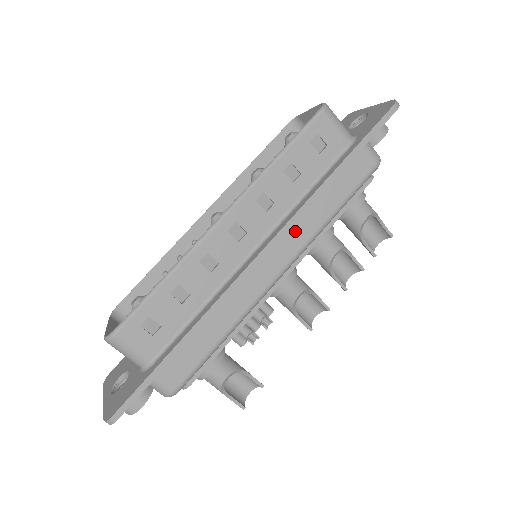
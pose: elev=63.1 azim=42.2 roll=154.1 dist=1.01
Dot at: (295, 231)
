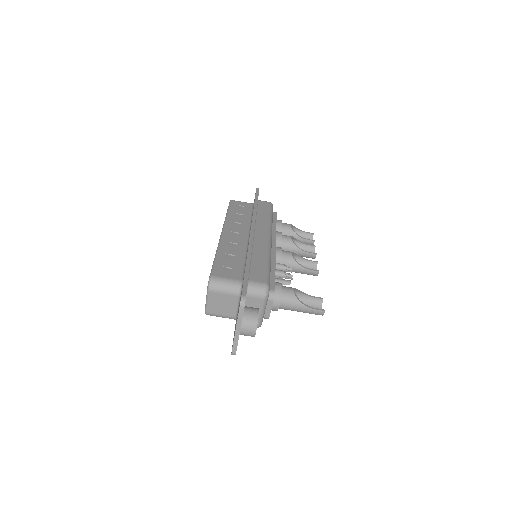
Dot at: (259, 224)
